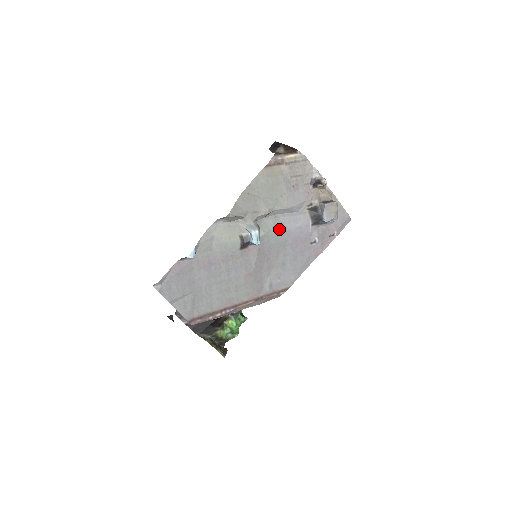
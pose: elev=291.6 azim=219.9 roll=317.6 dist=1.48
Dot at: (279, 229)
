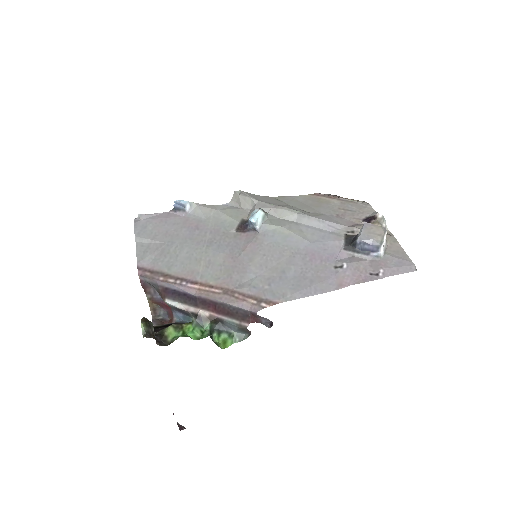
Dot at: (293, 232)
